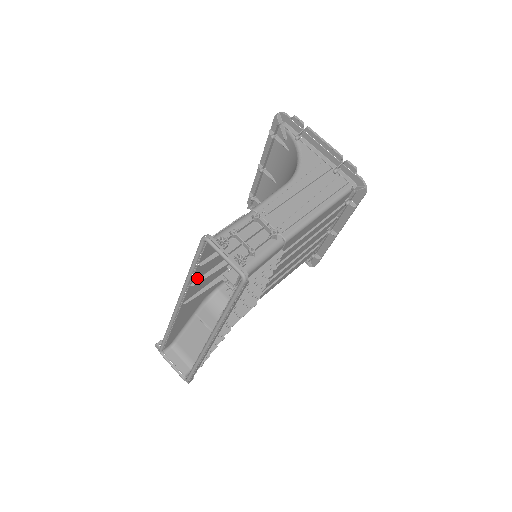
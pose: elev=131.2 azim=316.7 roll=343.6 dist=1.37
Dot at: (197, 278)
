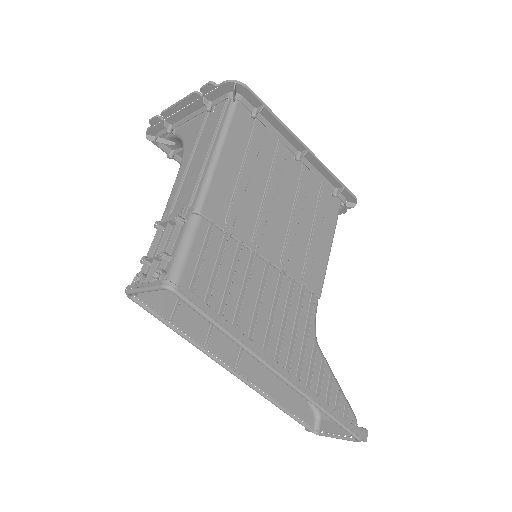
Dot at: (205, 333)
